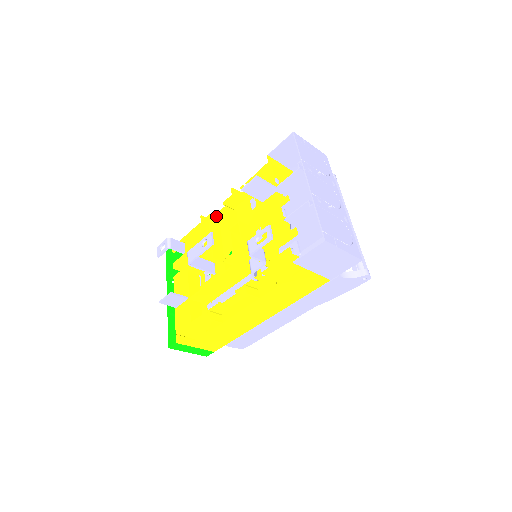
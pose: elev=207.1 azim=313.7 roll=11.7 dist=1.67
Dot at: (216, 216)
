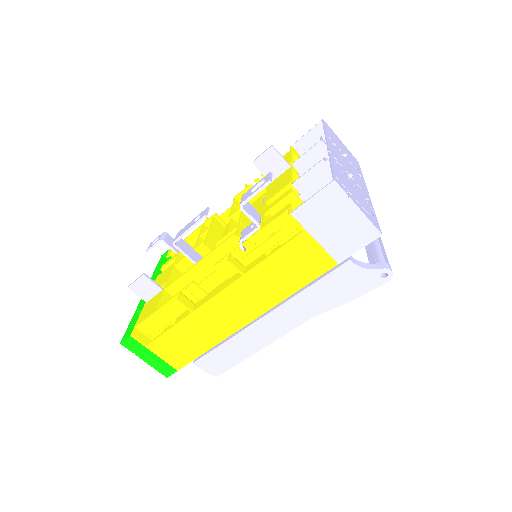
Dot at: (223, 216)
